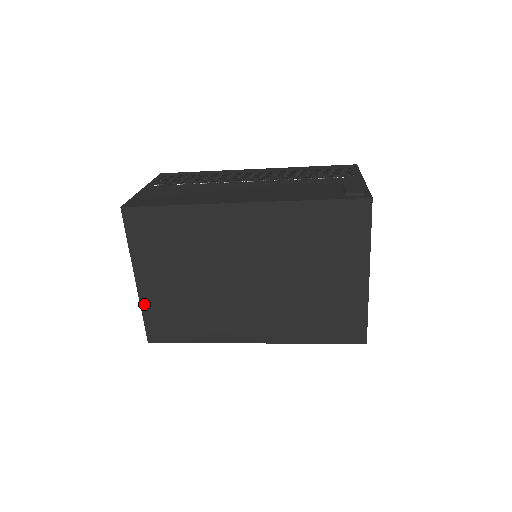
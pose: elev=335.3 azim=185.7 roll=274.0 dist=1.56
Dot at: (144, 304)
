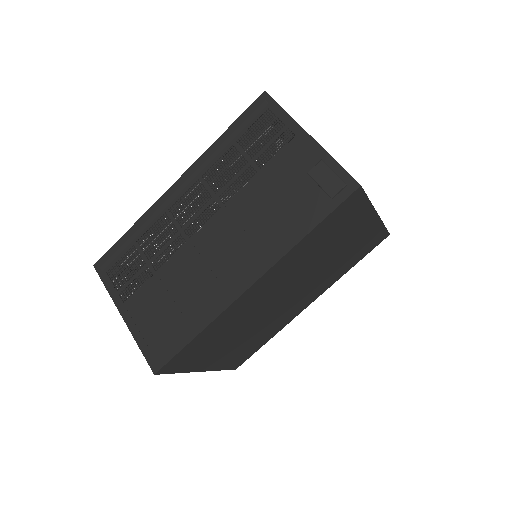
Dot at: (218, 368)
